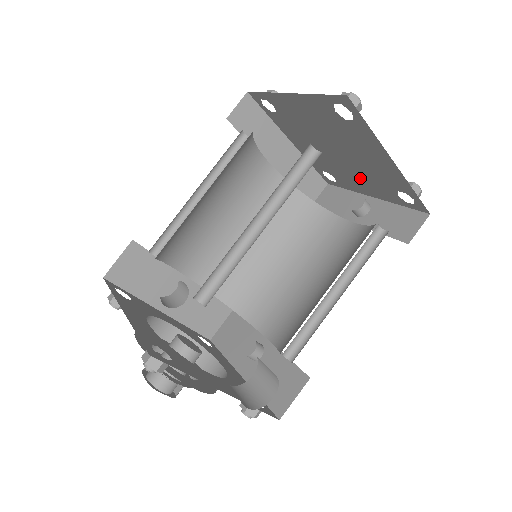
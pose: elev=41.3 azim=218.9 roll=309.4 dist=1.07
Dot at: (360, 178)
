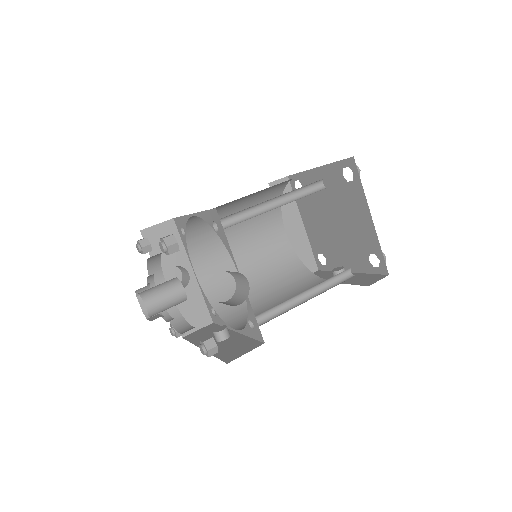
Dot at: (345, 250)
